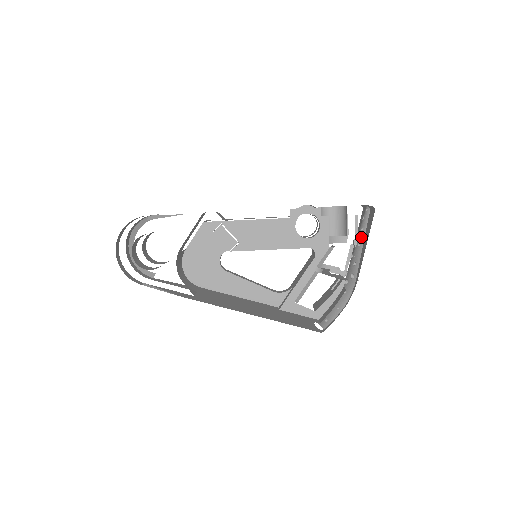
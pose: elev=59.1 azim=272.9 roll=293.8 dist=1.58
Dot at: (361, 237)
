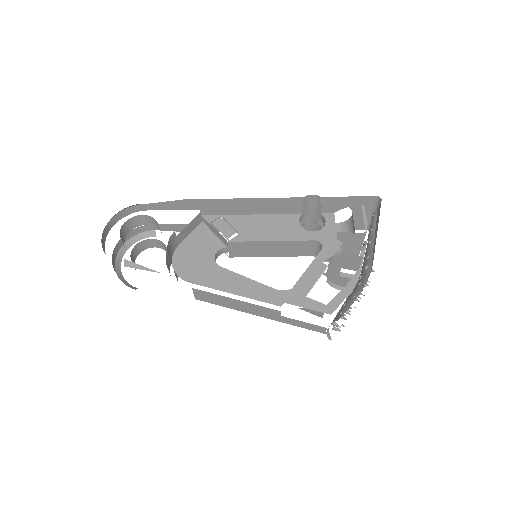
Dot at: (371, 235)
